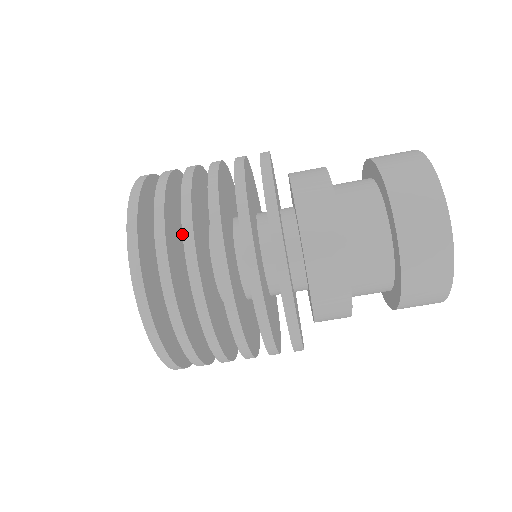
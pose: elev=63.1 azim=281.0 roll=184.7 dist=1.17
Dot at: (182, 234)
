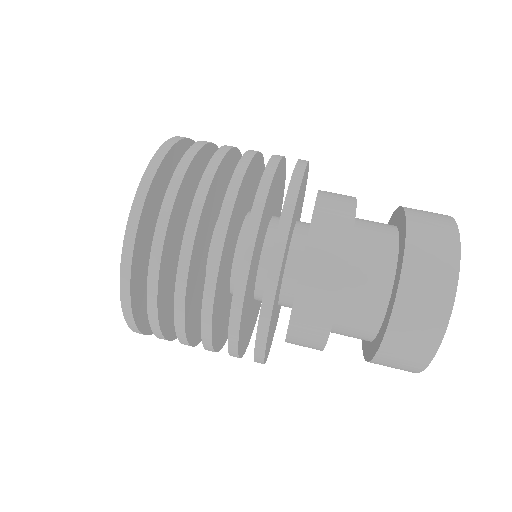
Dot at: occluded
